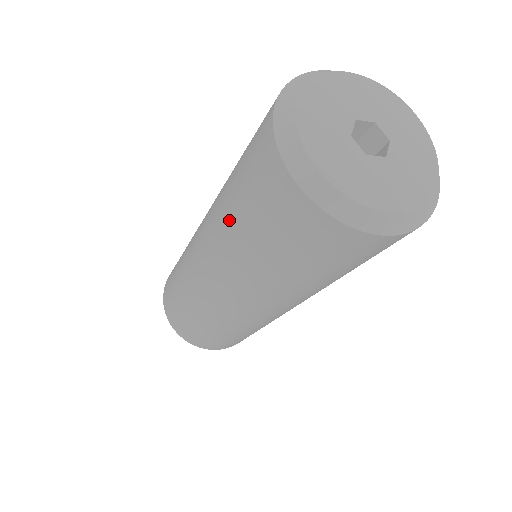
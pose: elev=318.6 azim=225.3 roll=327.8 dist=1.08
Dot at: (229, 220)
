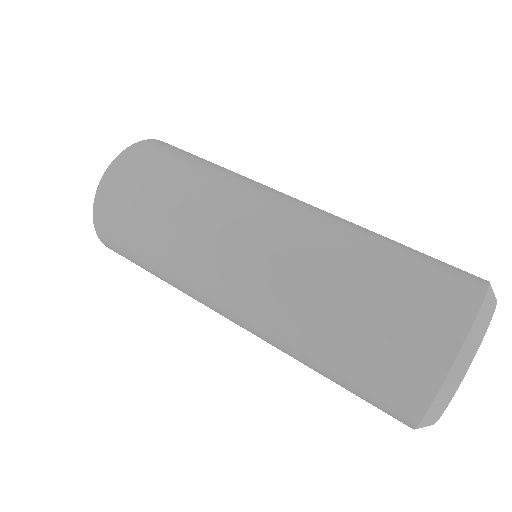
Dot at: (314, 340)
